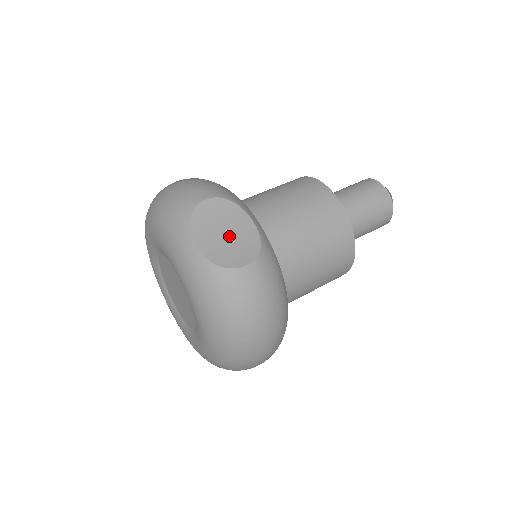
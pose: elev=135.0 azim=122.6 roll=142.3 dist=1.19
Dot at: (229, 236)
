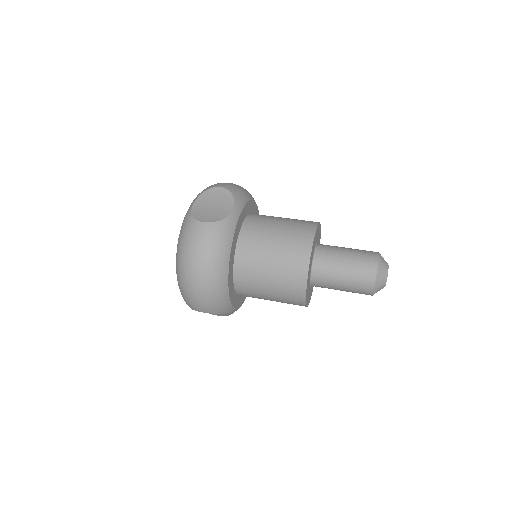
Dot at: (213, 208)
